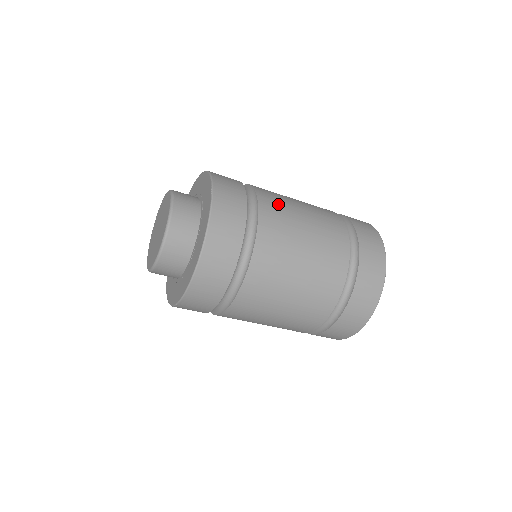
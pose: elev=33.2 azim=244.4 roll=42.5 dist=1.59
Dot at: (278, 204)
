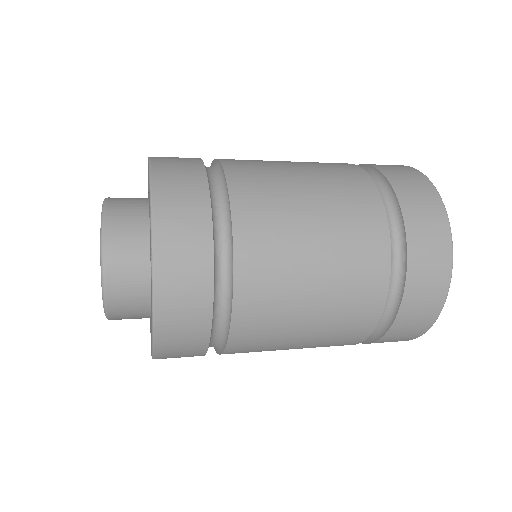
Dot at: (269, 229)
